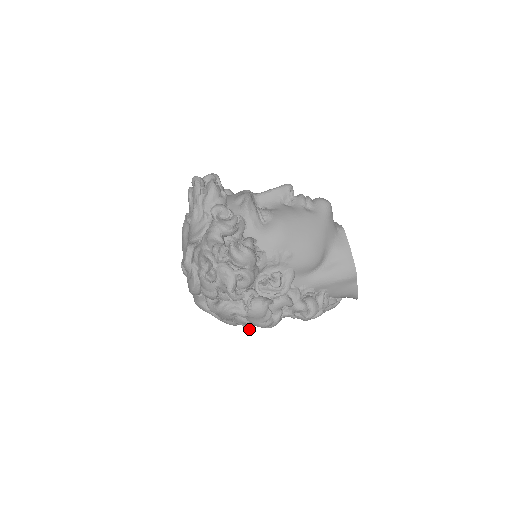
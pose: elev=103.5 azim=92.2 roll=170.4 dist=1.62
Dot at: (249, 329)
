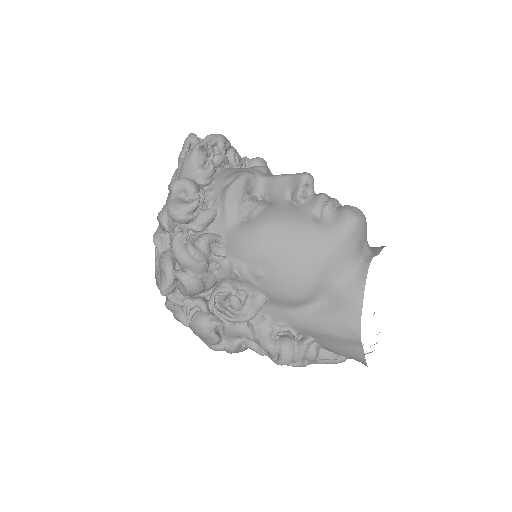
Dot at: occluded
